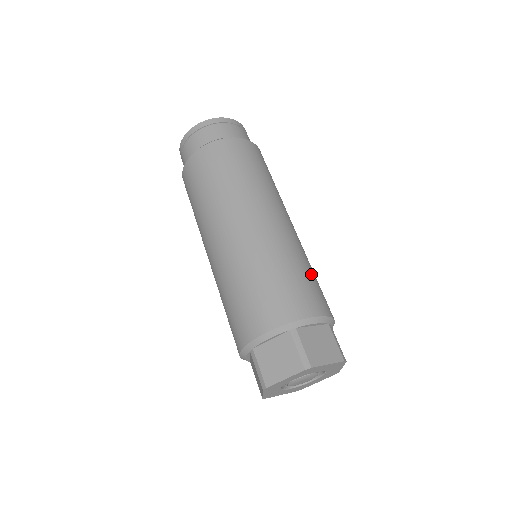
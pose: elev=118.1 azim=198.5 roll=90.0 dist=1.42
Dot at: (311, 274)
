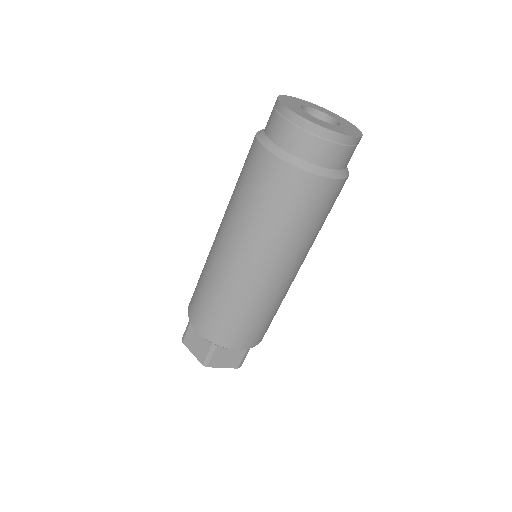
Dot at: occluded
